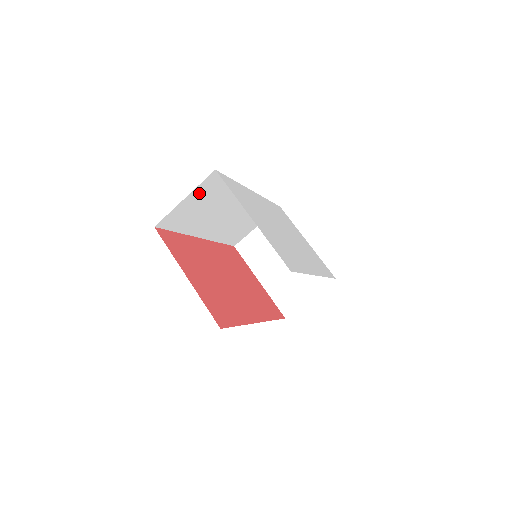
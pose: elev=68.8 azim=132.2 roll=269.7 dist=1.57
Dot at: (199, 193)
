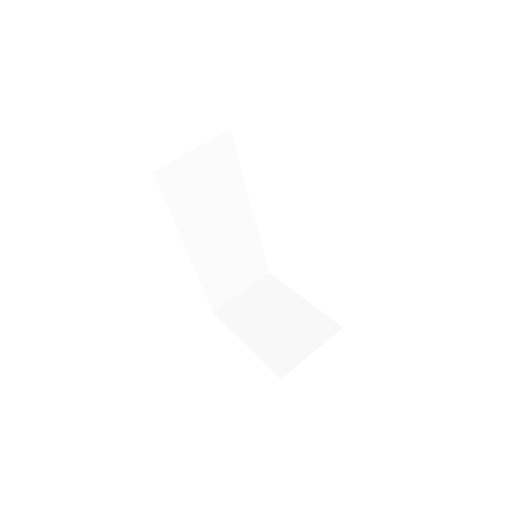
Dot at: (208, 156)
